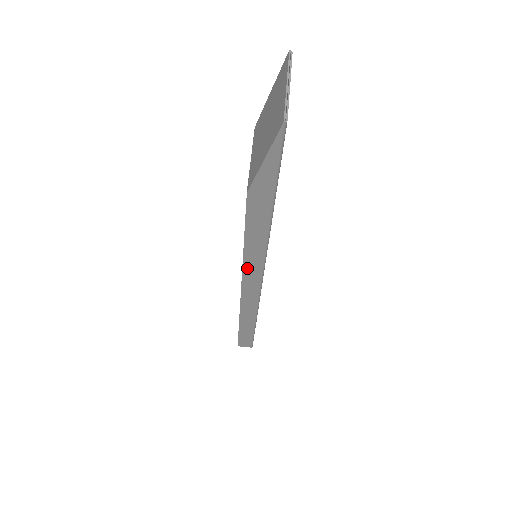
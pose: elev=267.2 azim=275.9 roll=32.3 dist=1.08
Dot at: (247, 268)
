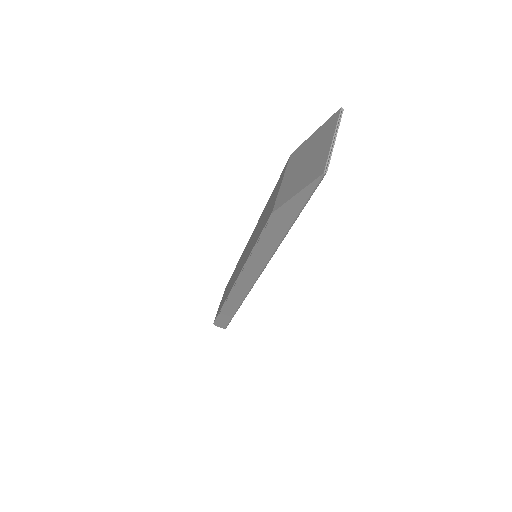
Dot at: (248, 267)
